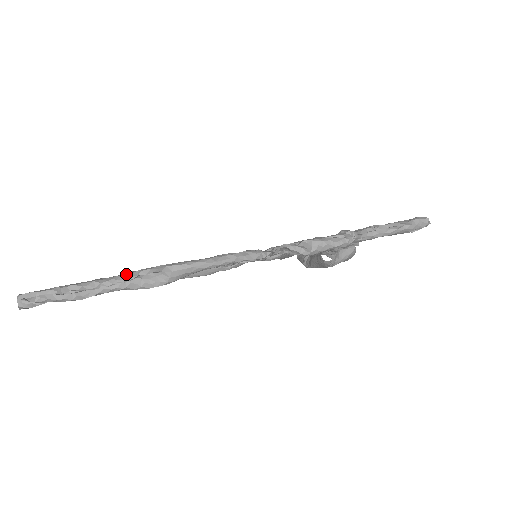
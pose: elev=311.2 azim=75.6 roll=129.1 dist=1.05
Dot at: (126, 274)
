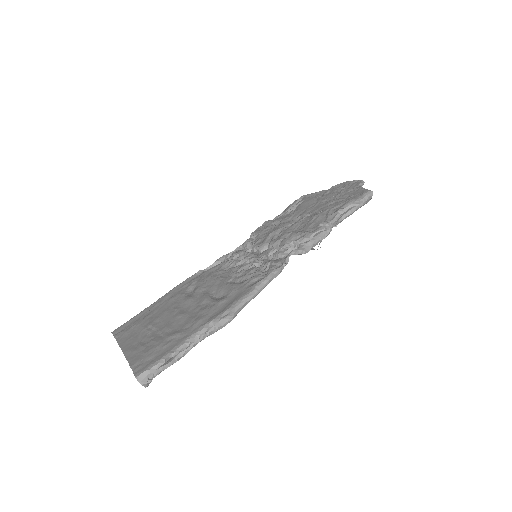
Dot at: (203, 328)
